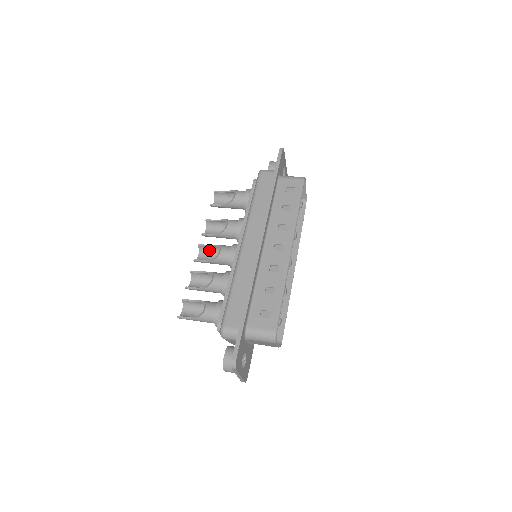
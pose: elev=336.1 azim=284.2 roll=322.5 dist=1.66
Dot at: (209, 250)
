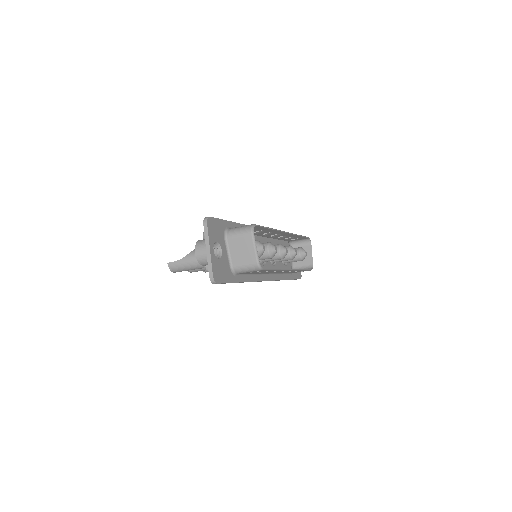
Dot at: occluded
